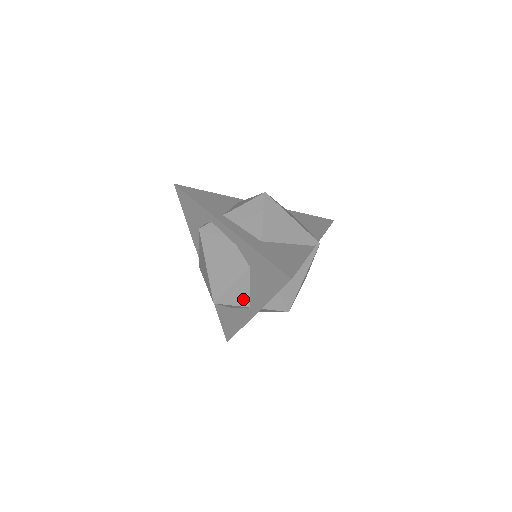
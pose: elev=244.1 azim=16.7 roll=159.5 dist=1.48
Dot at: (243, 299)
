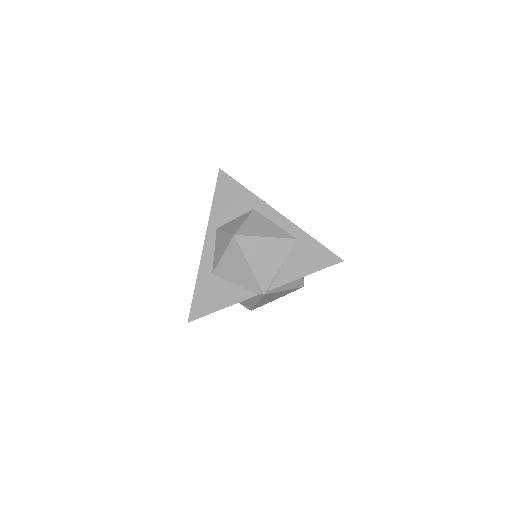
Dot at: occluded
